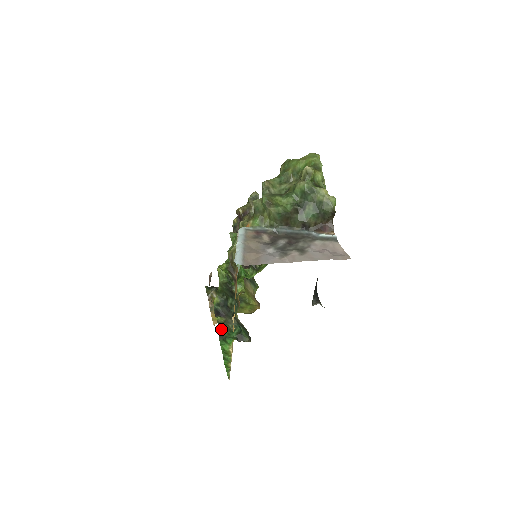
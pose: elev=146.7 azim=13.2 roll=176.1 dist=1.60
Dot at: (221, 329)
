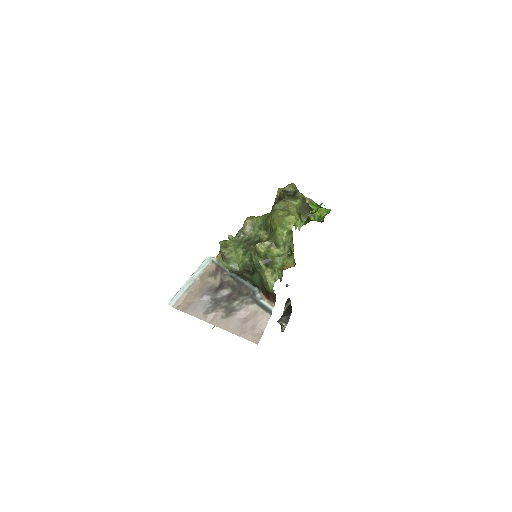
Dot at: occluded
